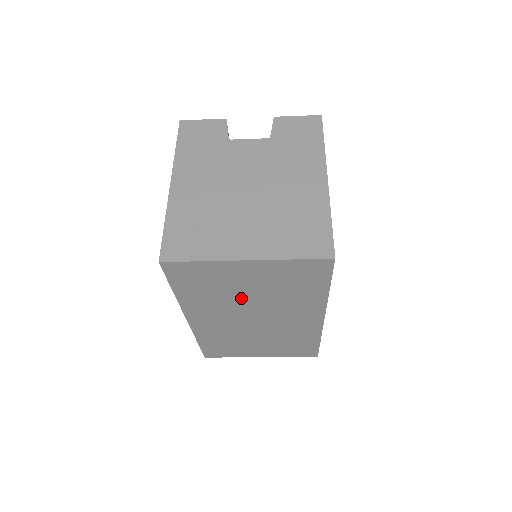
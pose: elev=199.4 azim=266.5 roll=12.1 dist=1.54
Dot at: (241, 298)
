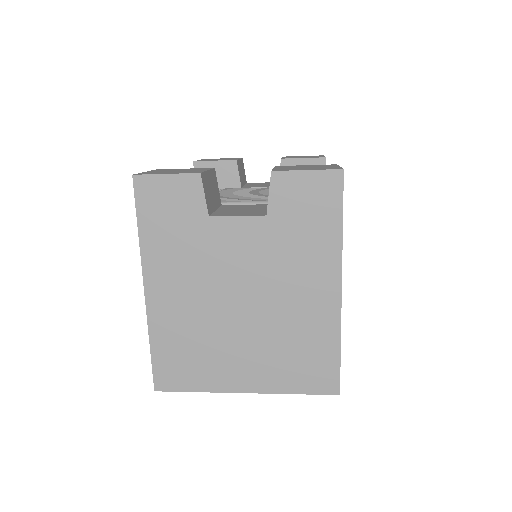
Dot at: occluded
